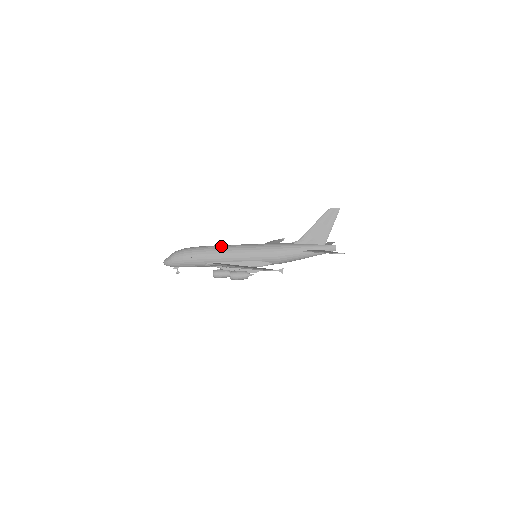
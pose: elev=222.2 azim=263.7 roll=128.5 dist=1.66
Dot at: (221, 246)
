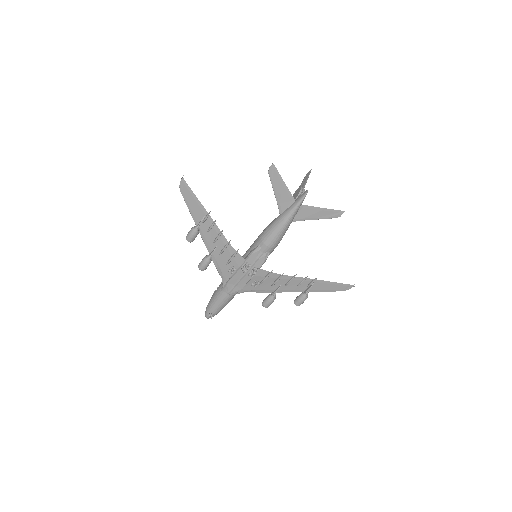
Dot at: occluded
